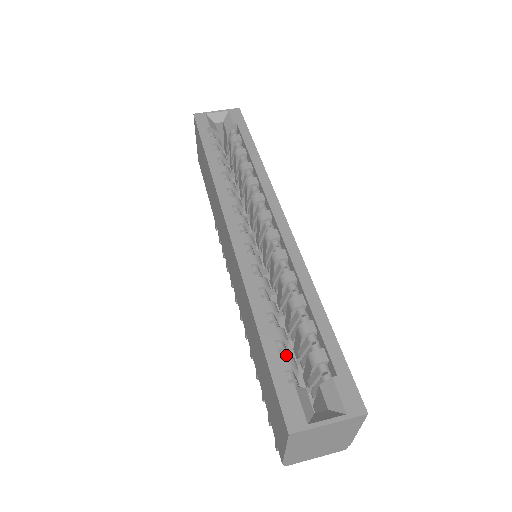
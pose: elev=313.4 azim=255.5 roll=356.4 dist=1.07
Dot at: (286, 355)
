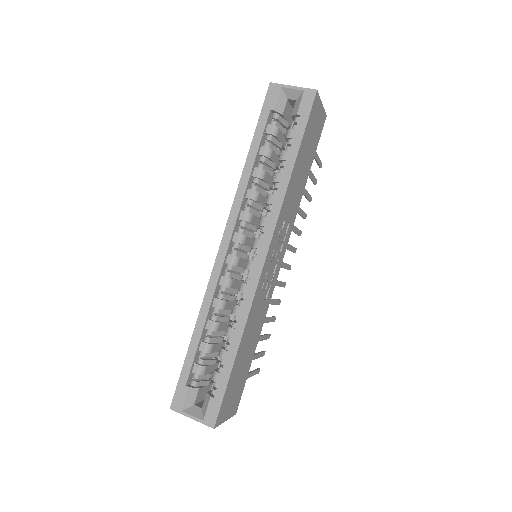
Dot at: (201, 362)
